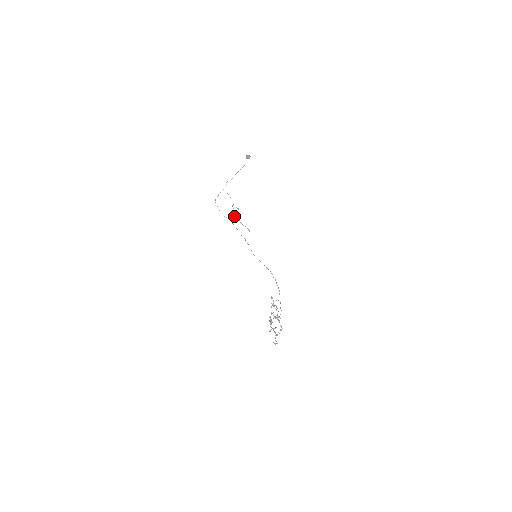
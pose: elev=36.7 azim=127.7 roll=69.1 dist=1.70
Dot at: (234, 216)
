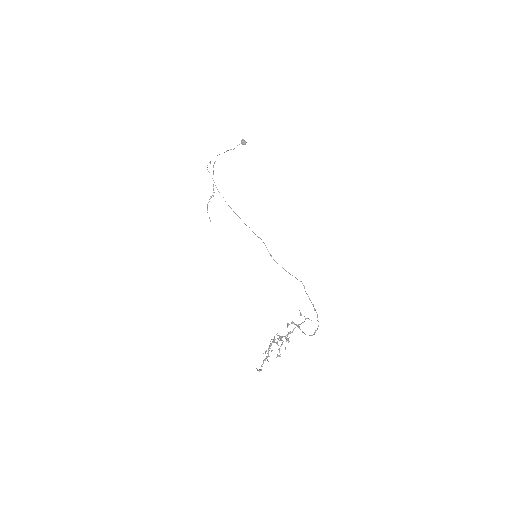
Dot at: occluded
